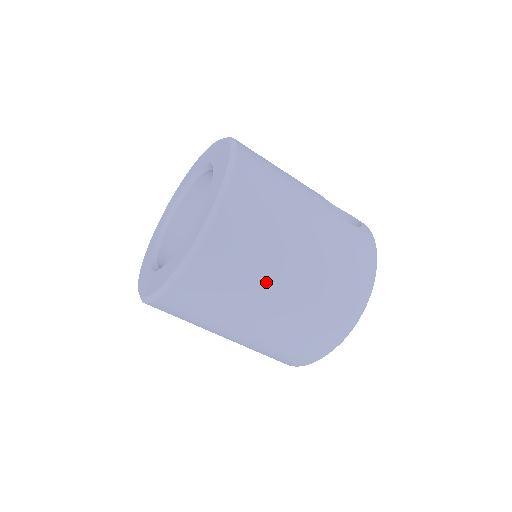
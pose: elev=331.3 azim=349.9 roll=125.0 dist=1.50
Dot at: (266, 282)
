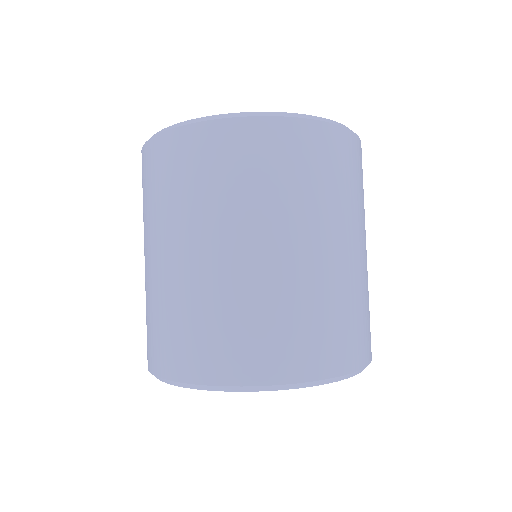
Dot at: (364, 226)
